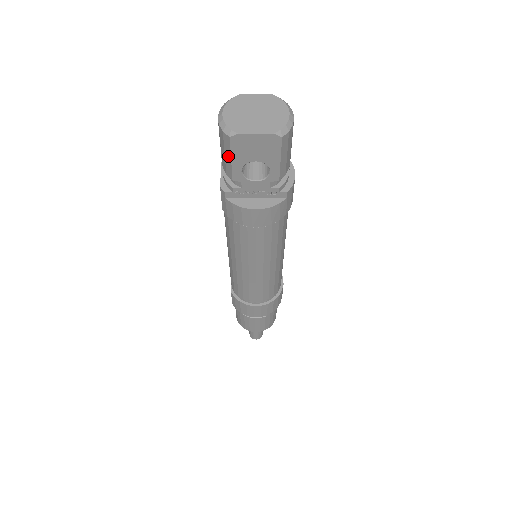
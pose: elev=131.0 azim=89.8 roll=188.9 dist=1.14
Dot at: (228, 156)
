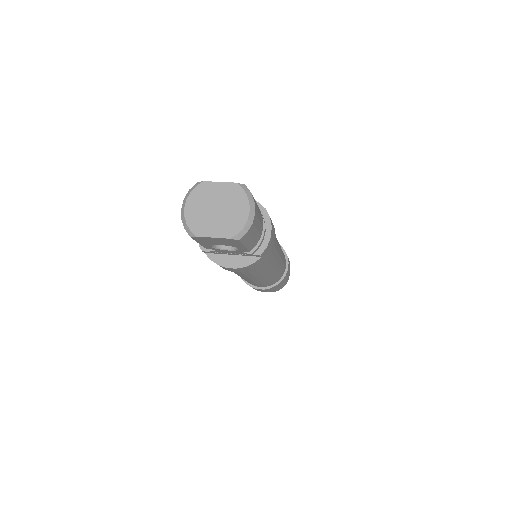
Dot at: occluded
